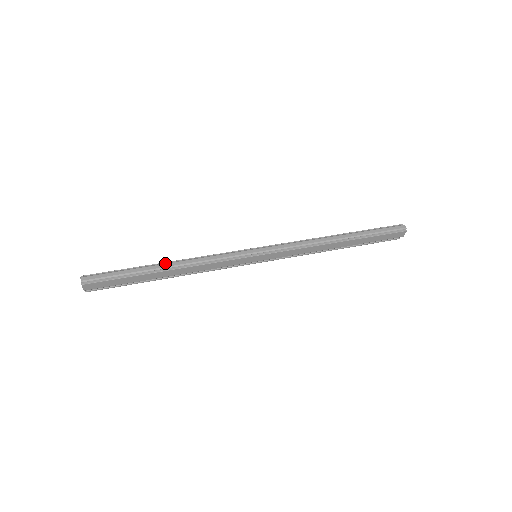
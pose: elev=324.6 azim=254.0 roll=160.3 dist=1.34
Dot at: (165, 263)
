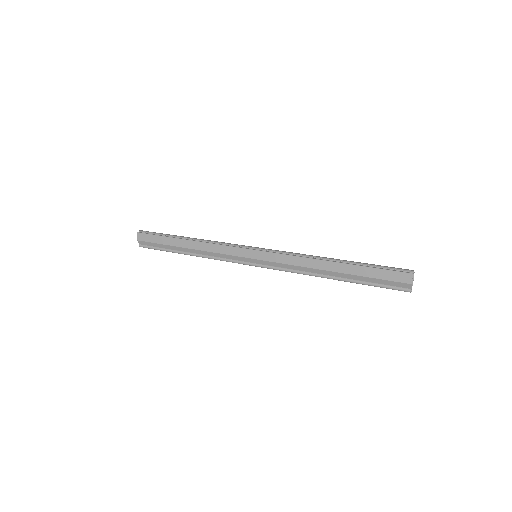
Dot at: (191, 238)
